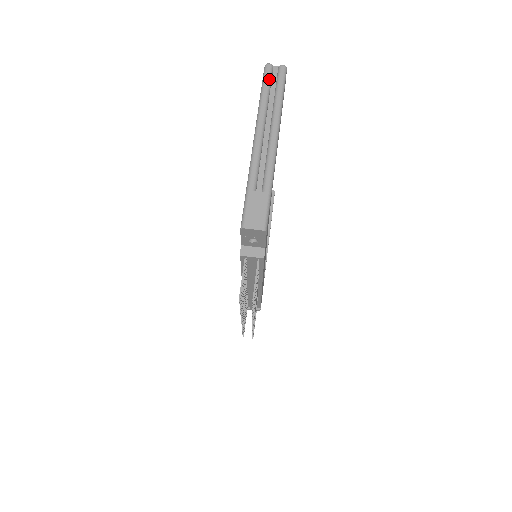
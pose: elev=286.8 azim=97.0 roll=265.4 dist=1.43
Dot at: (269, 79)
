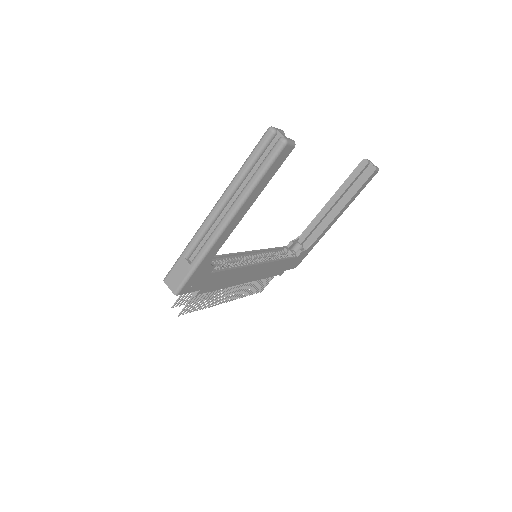
Dot at: (259, 150)
